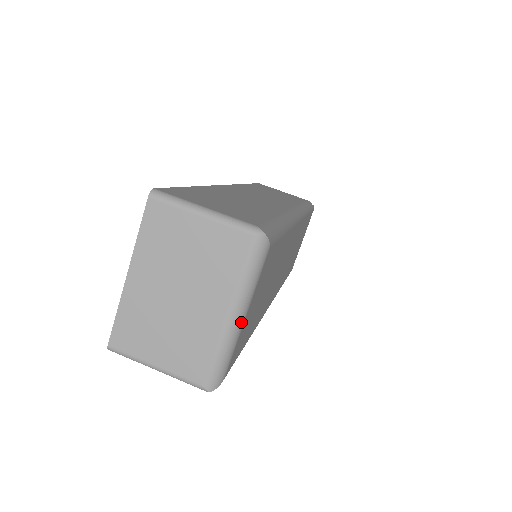
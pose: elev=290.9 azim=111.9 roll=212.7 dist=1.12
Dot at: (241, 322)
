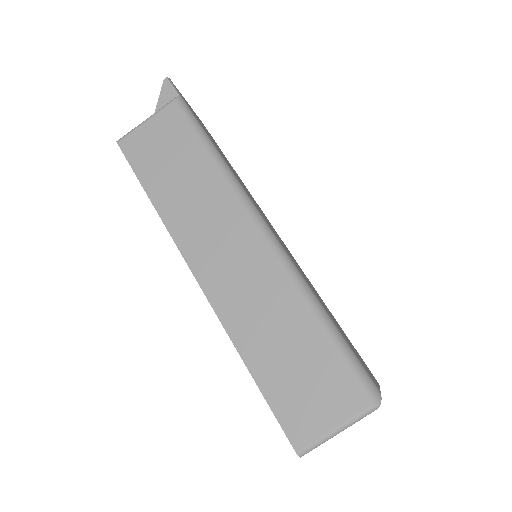
Dot at: occluded
